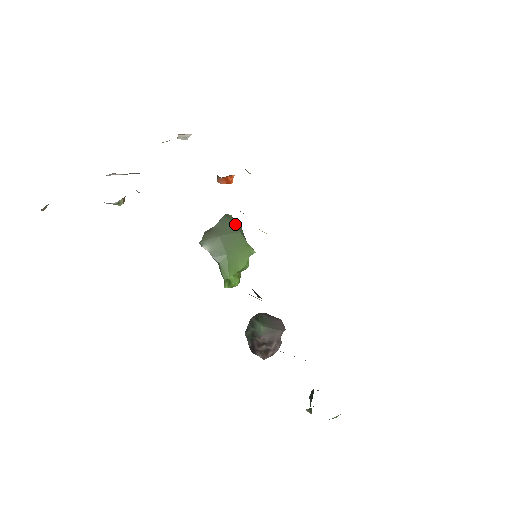
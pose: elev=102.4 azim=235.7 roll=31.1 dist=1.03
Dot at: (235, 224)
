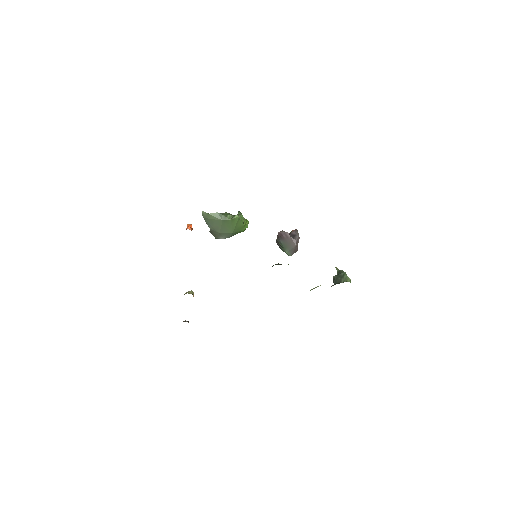
Dot at: (214, 218)
